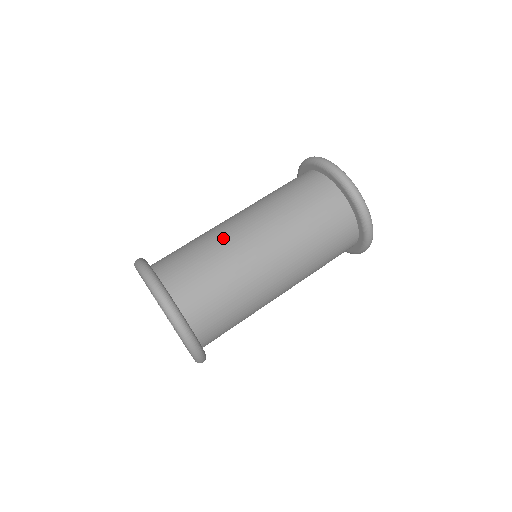
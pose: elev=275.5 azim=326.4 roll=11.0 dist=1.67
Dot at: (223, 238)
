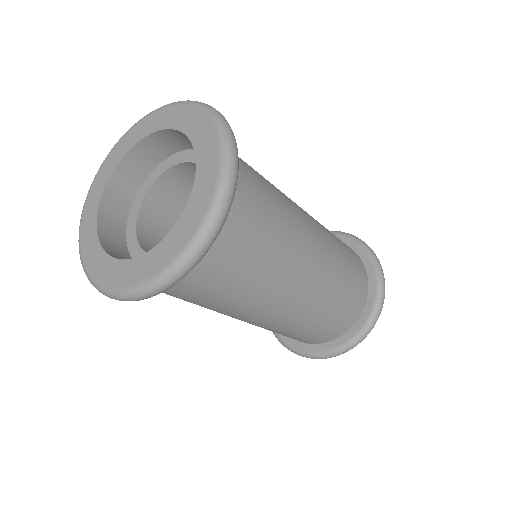
Dot at: occluded
